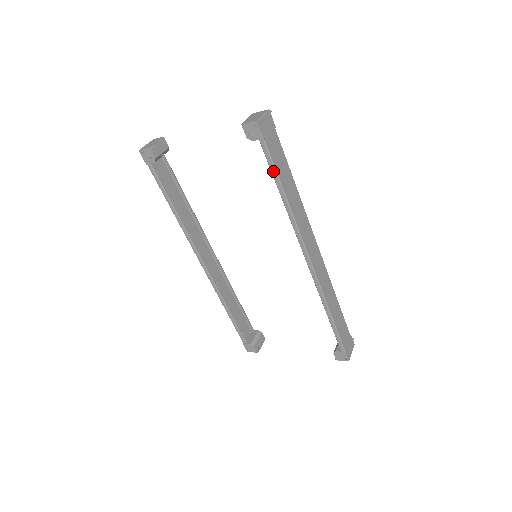
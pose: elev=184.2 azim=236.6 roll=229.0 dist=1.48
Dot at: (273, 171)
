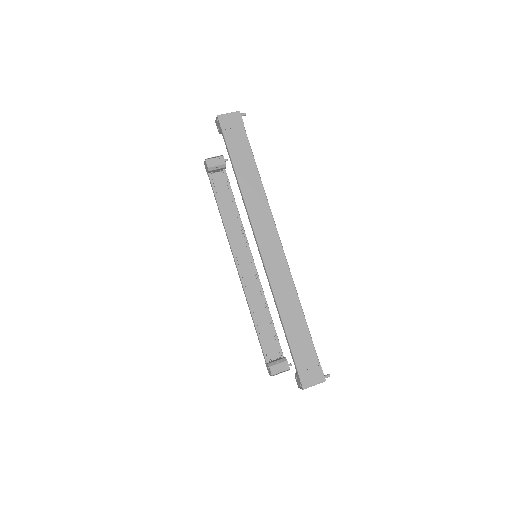
Dot at: (230, 157)
